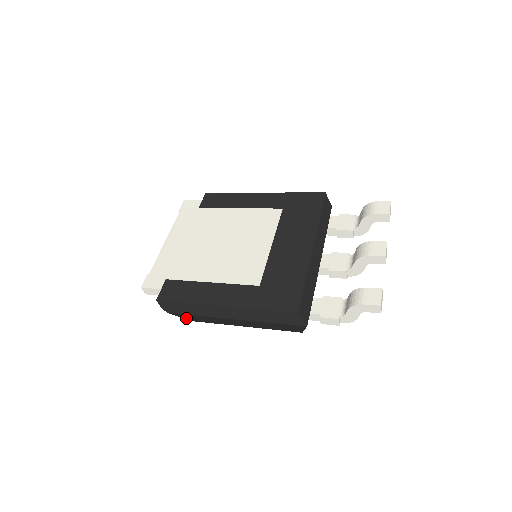
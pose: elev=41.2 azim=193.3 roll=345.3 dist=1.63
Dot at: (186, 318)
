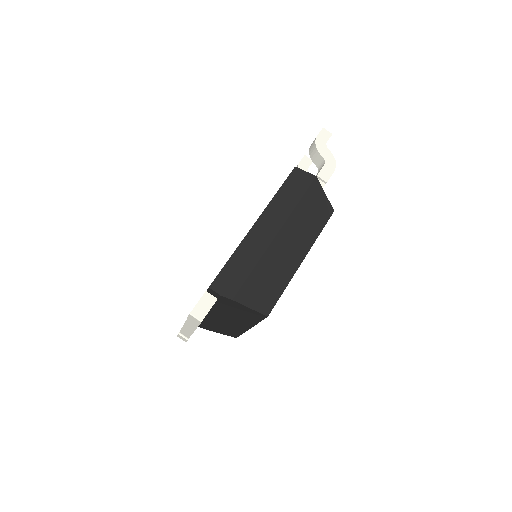
Dot at: (258, 306)
